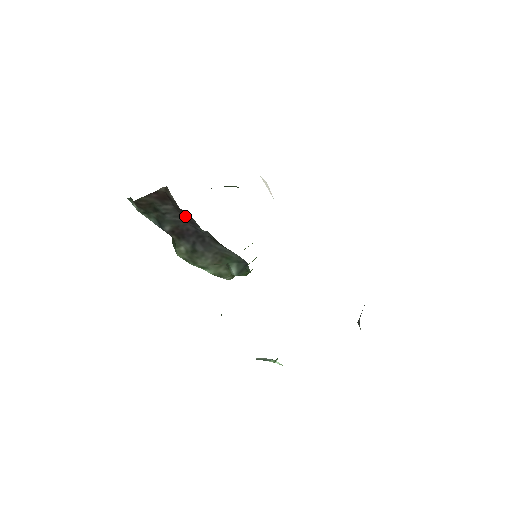
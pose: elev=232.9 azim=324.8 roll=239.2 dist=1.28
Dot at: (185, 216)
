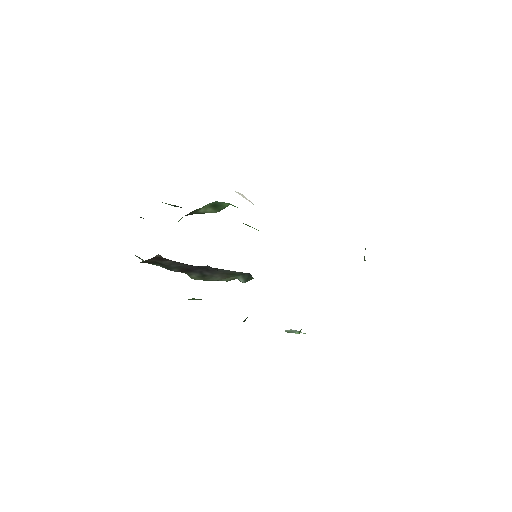
Dot at: occluded
